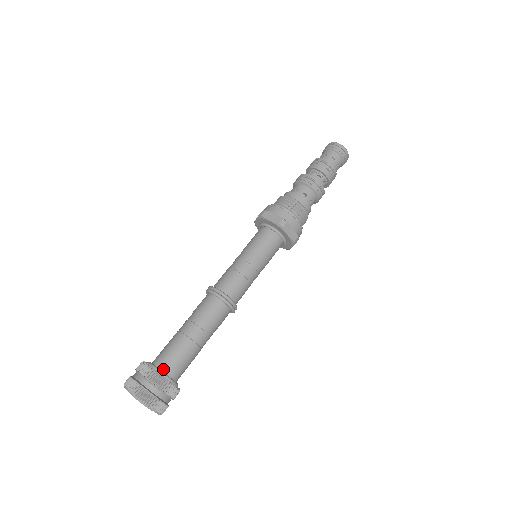
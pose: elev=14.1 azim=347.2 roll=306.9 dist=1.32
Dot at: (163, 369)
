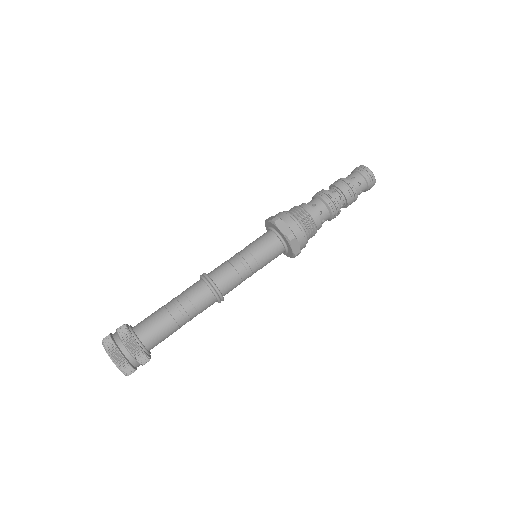
Dot at: (141, 339)
